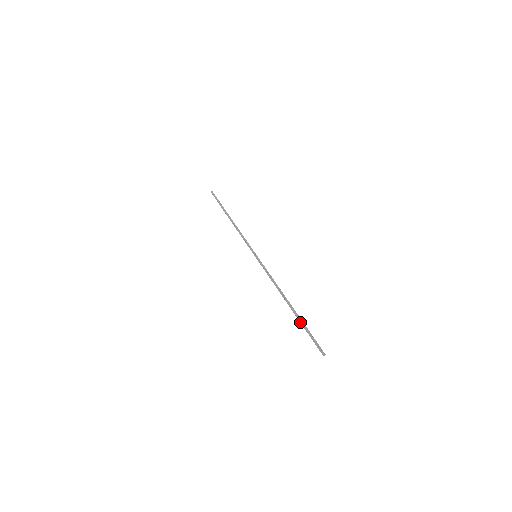
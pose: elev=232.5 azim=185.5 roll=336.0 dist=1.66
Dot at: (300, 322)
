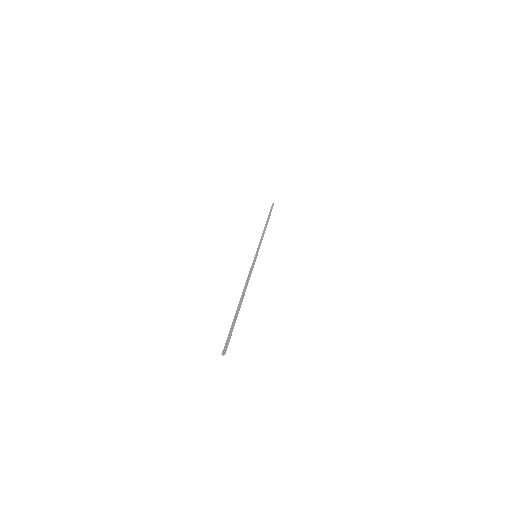
Dot at: (234, 319)
